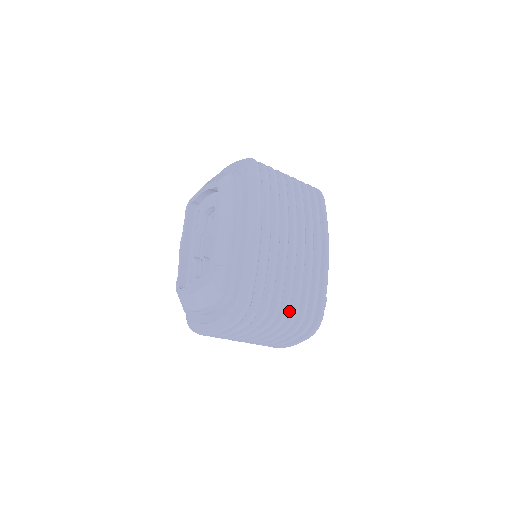
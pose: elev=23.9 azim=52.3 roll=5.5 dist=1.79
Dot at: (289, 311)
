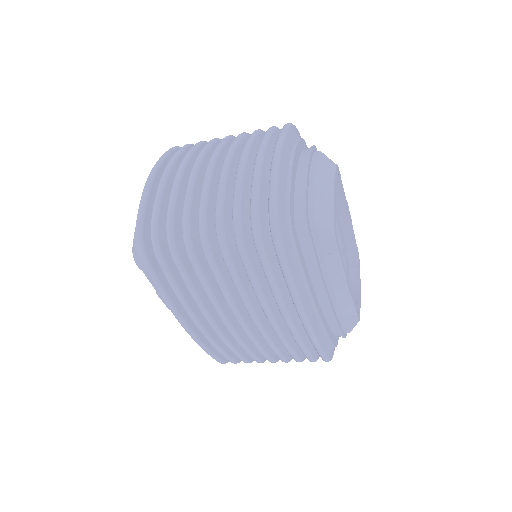
Dot at: occluded
